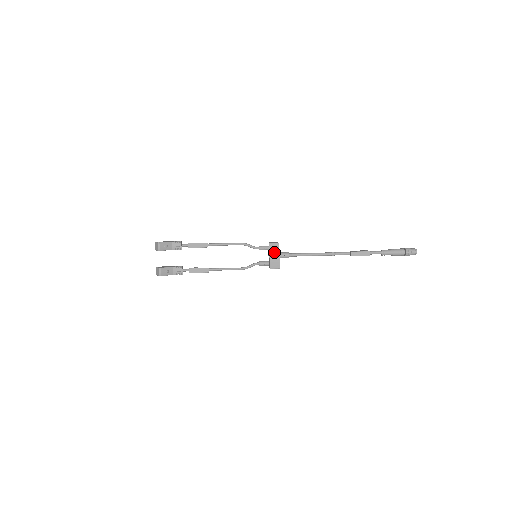
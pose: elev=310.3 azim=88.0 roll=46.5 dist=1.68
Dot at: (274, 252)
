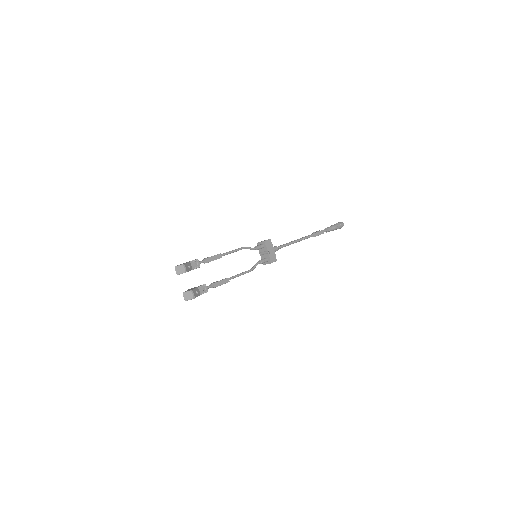
Dot at: (270, 247)
